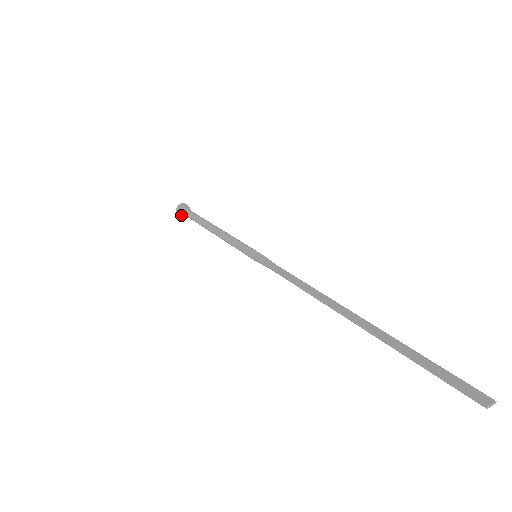
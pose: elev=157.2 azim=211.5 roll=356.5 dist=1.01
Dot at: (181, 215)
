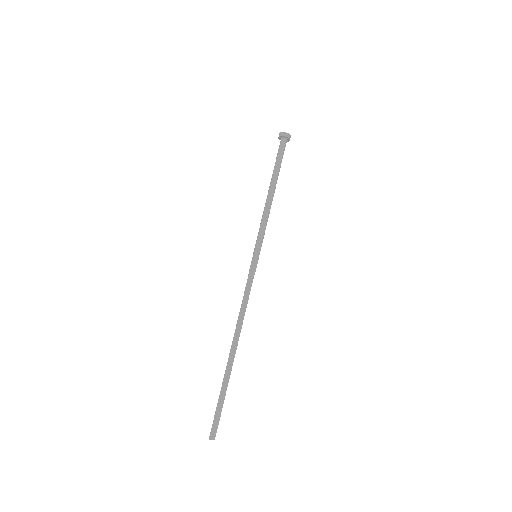
Dot at: (280, 138)
